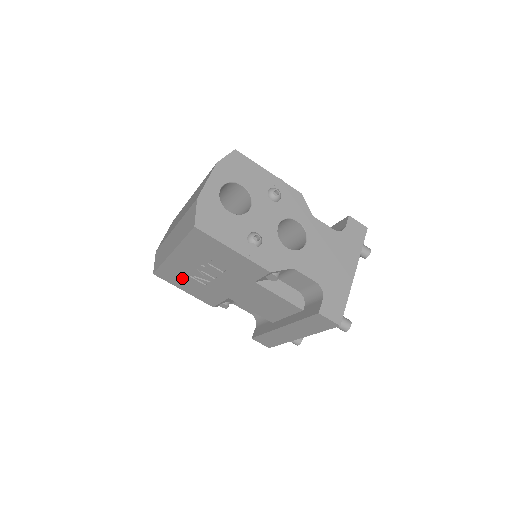
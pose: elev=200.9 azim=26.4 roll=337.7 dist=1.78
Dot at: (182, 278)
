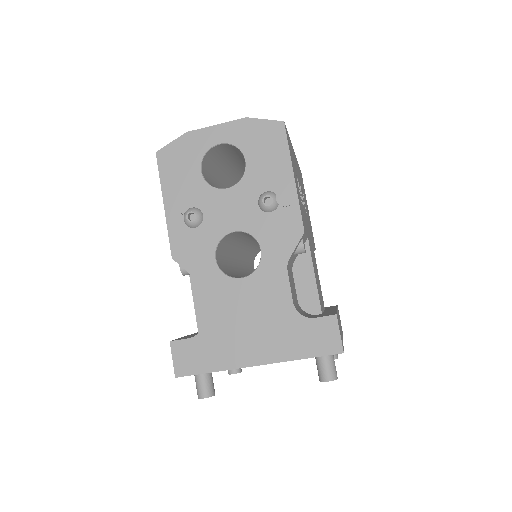
Dot at: occluded
